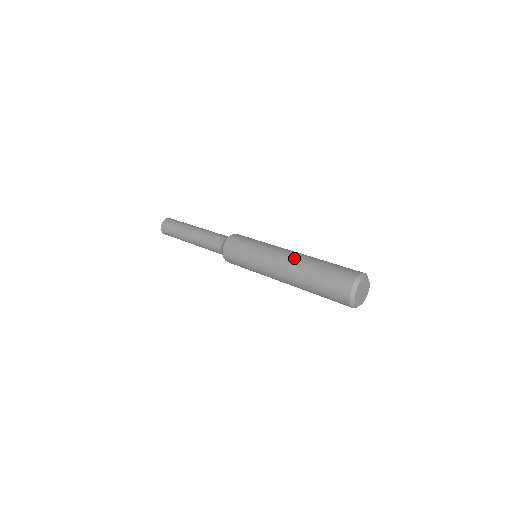
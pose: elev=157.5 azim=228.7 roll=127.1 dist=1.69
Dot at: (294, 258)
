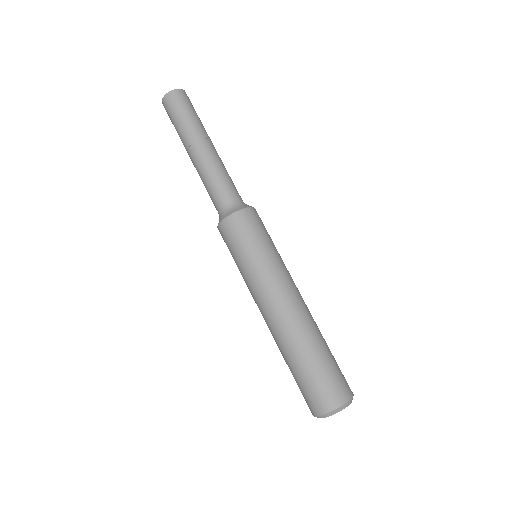
Dot at: (291, 320)
